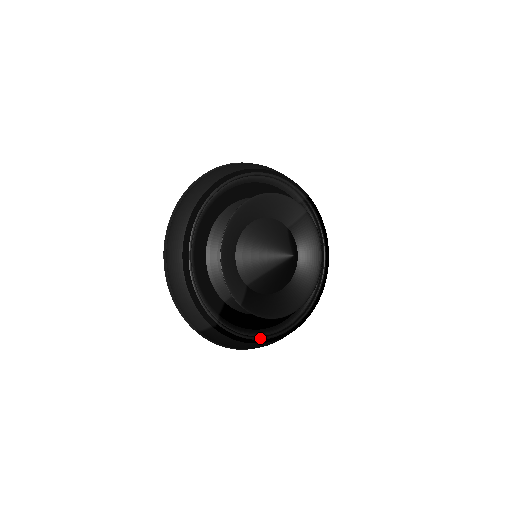
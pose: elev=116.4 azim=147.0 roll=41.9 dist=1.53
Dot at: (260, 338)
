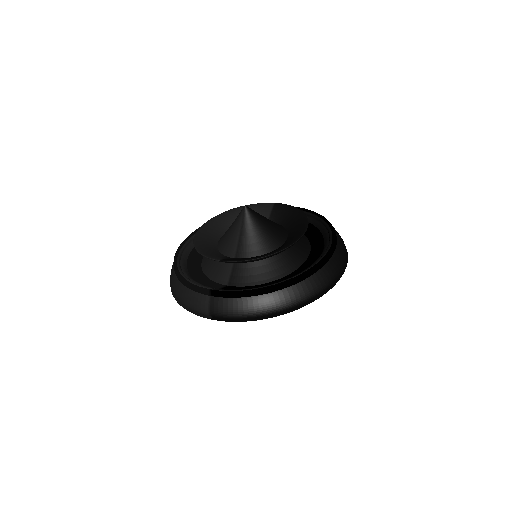
Dot at: (267, 286)
